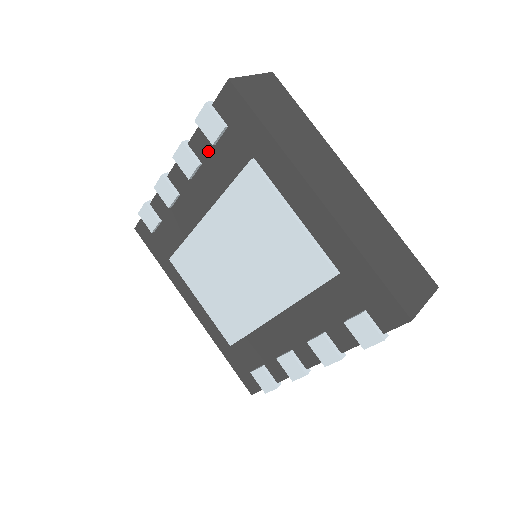
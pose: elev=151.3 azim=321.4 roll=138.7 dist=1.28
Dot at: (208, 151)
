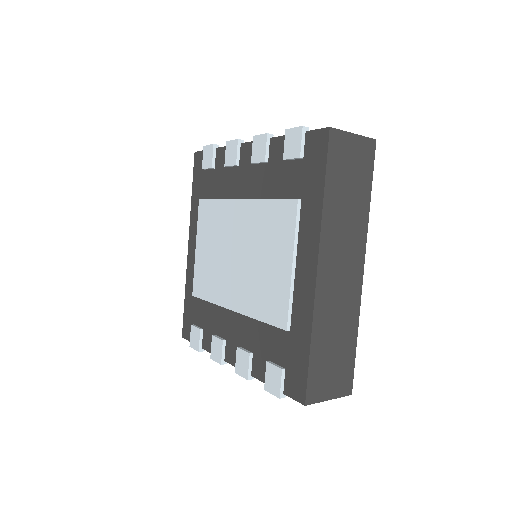
Dot at: (278, 159)
